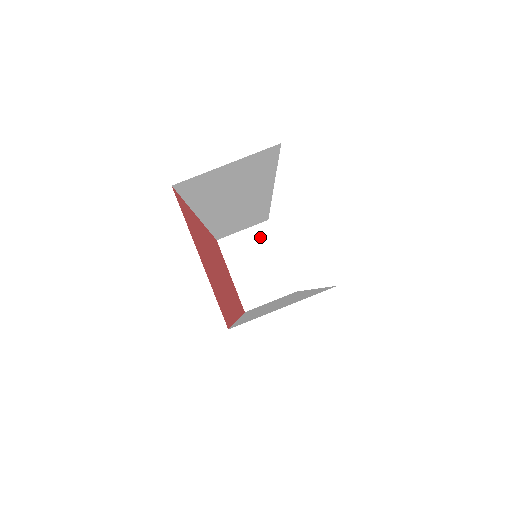
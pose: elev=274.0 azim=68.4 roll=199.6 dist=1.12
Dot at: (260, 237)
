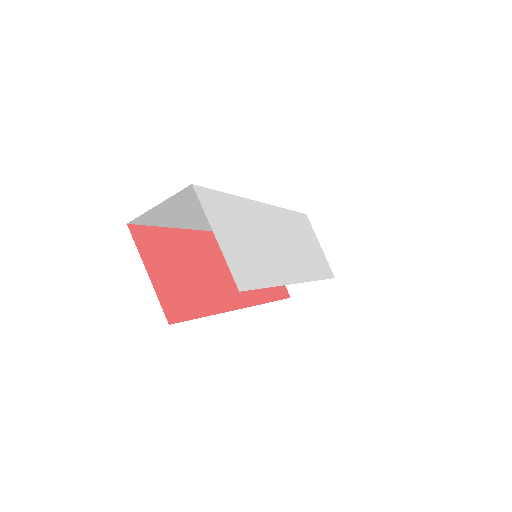
Dot at: occluded
